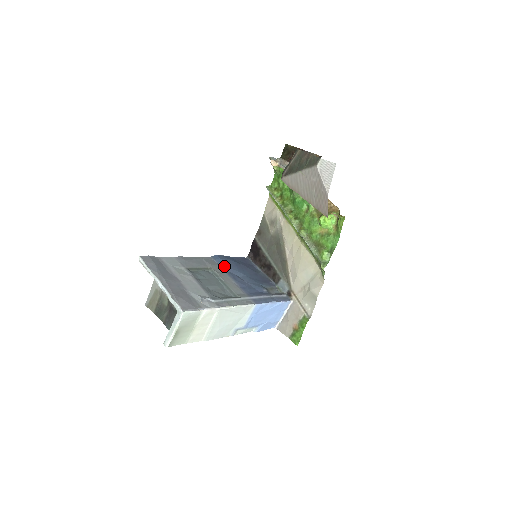
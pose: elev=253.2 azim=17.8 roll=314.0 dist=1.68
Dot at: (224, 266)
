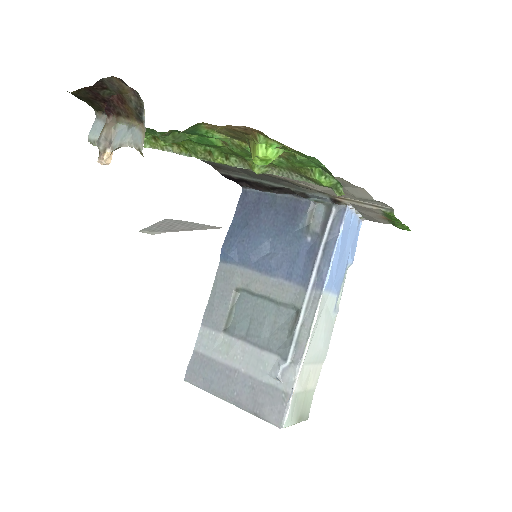
Dot at: (242, 260)
